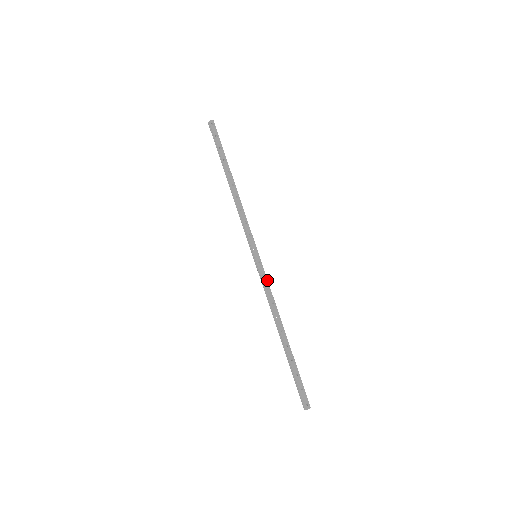
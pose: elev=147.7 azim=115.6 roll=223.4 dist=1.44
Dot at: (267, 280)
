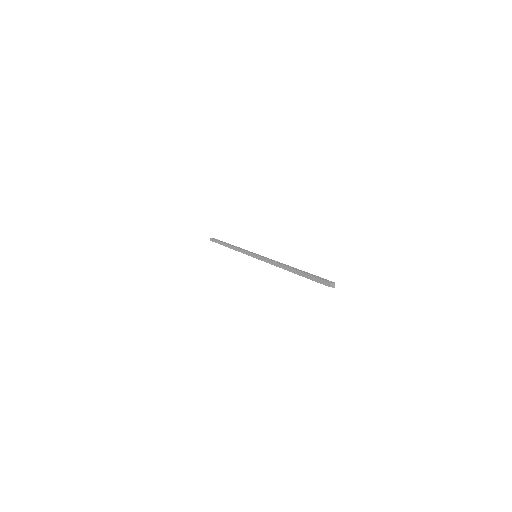
Dot at: (268, 258)
